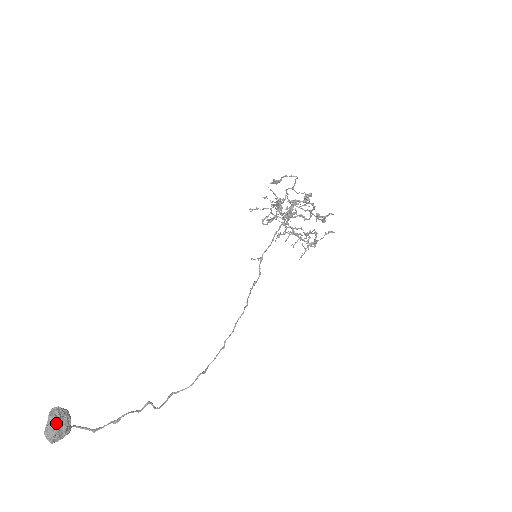
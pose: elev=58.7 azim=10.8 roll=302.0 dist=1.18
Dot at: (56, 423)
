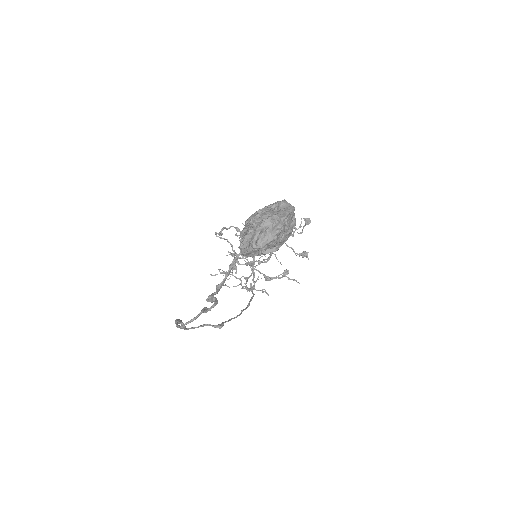
Dot at: (292, 228)
